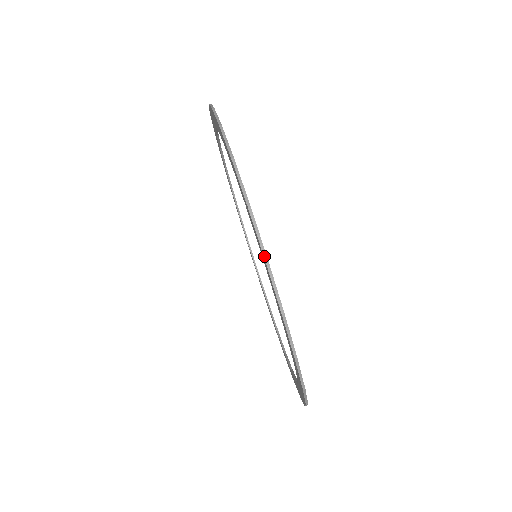
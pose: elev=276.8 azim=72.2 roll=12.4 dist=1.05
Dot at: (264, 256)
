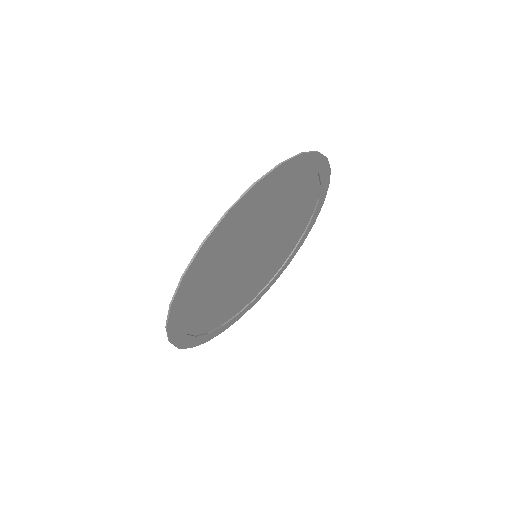
Dot at: occluded
